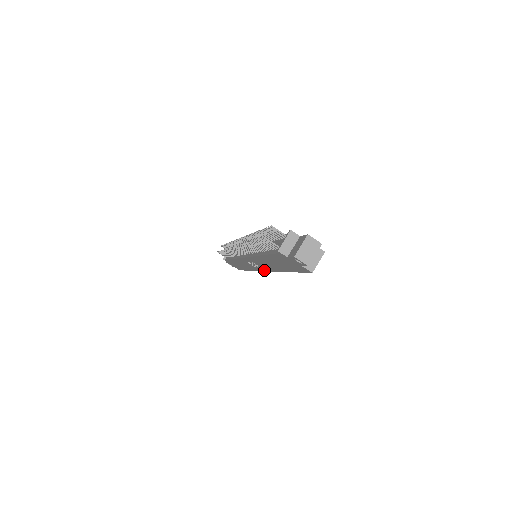
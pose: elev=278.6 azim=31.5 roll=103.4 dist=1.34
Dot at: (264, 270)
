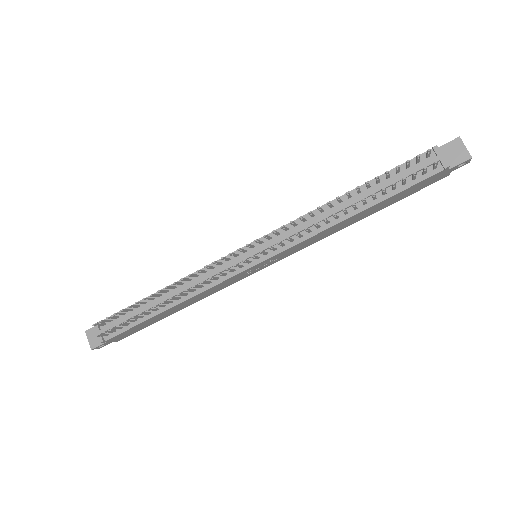
Dot at: occluded
